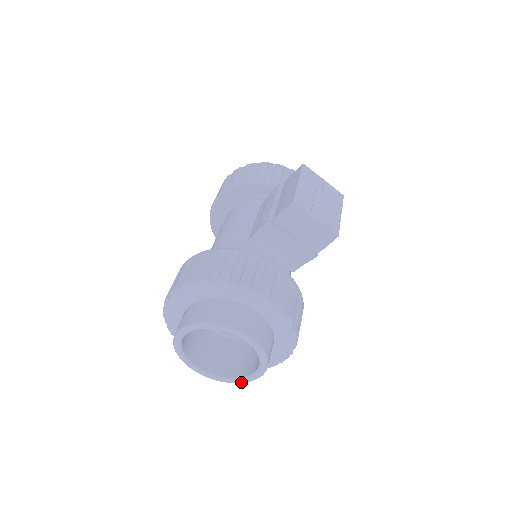
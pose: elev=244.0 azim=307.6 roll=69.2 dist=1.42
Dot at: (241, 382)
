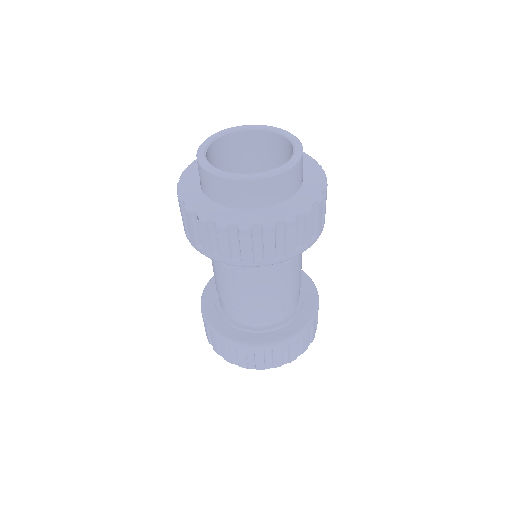
Dot at: (298, 156)
